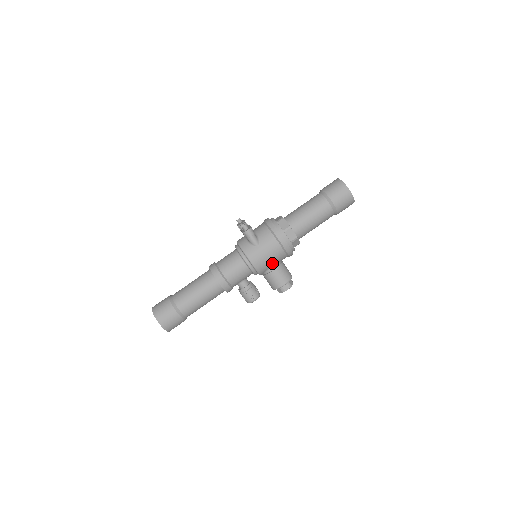
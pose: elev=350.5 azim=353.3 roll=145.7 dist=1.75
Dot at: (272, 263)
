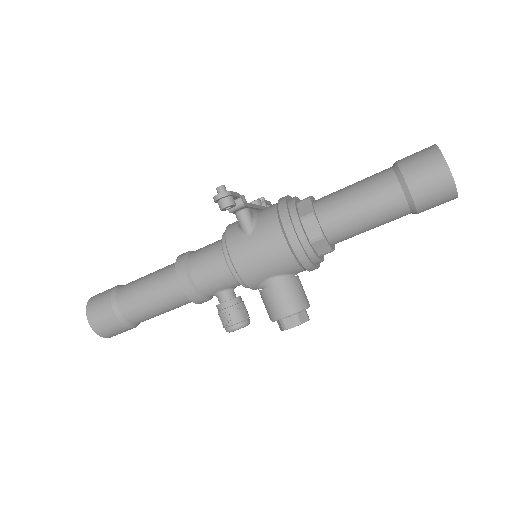
Dot at: (270, 271)
